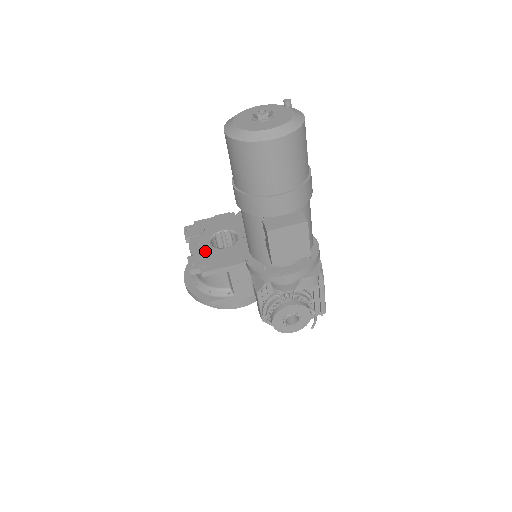
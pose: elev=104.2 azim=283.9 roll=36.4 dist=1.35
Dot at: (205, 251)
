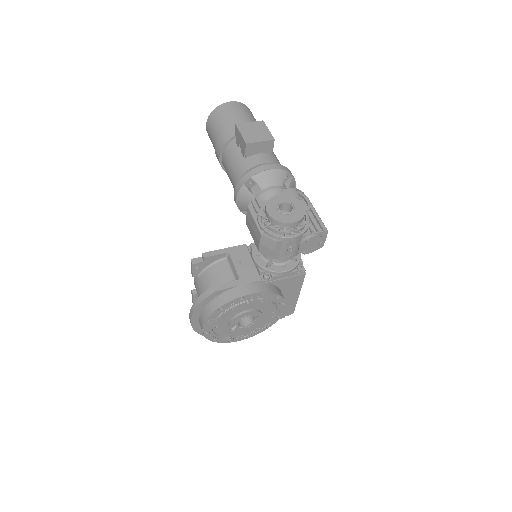
Dot at: occluded
